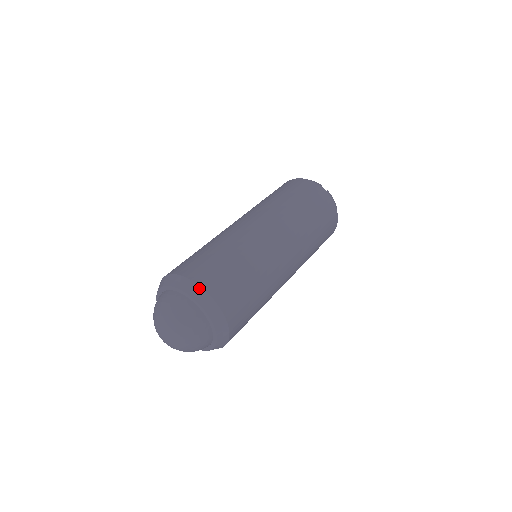
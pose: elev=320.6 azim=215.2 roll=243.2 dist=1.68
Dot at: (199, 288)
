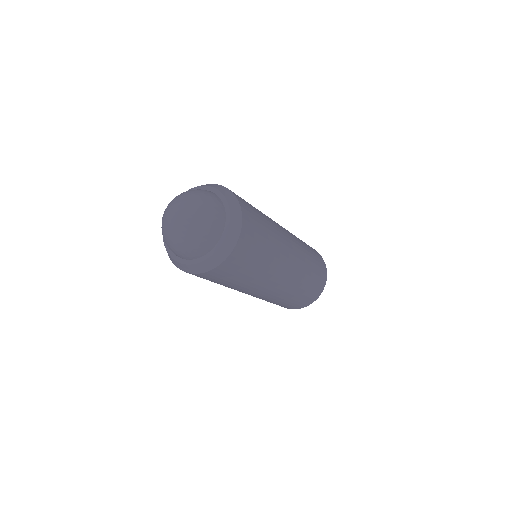
Dot at: (230, 192)
